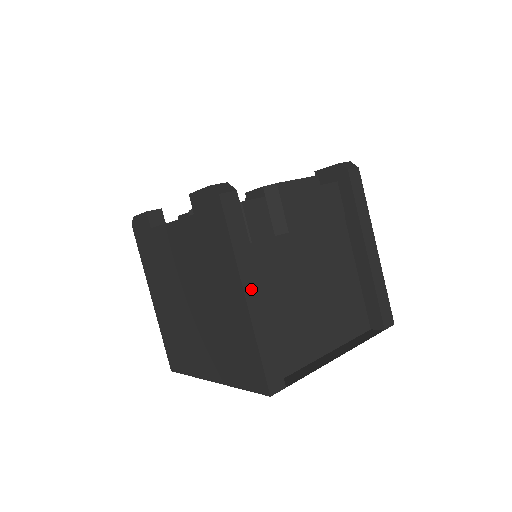
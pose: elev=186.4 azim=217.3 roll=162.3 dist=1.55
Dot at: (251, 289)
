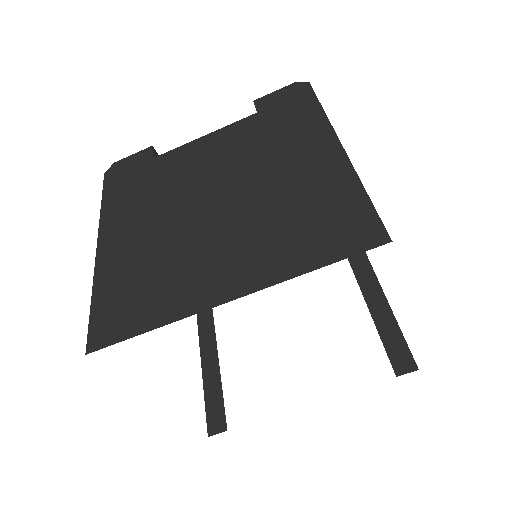
Dot at: occluded
